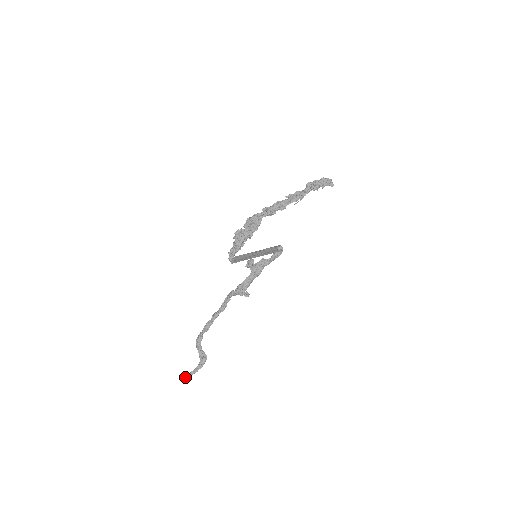
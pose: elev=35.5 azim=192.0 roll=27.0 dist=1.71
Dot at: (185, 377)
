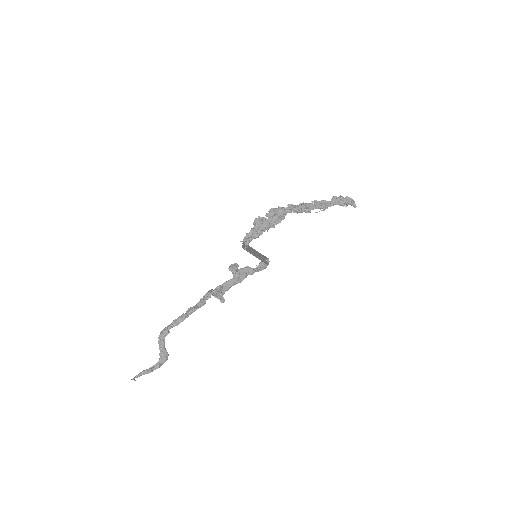
Dot at: (137, 375)
